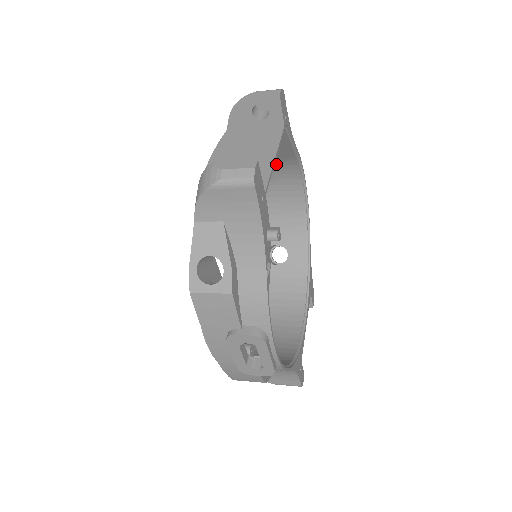
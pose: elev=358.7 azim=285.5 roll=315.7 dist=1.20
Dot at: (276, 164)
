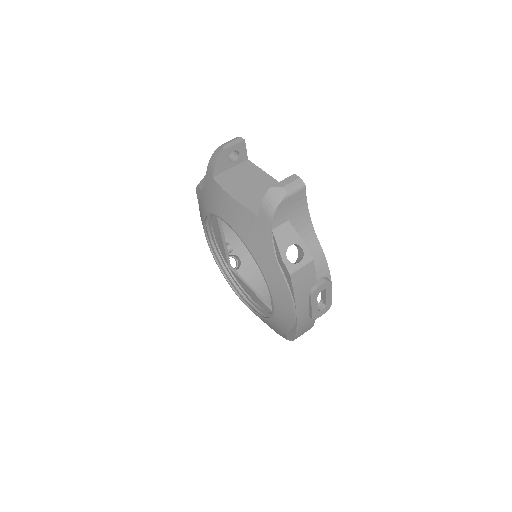
Dot at: occluded
